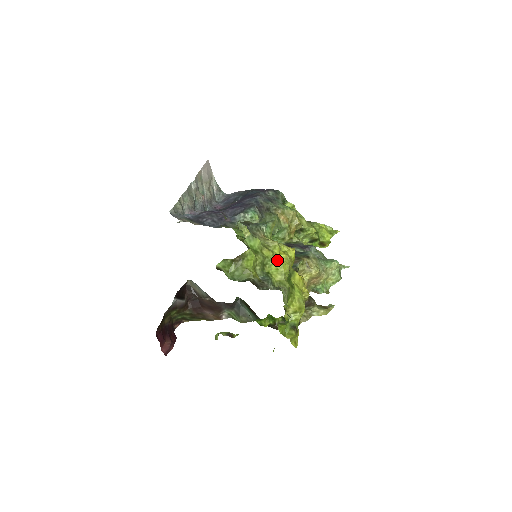
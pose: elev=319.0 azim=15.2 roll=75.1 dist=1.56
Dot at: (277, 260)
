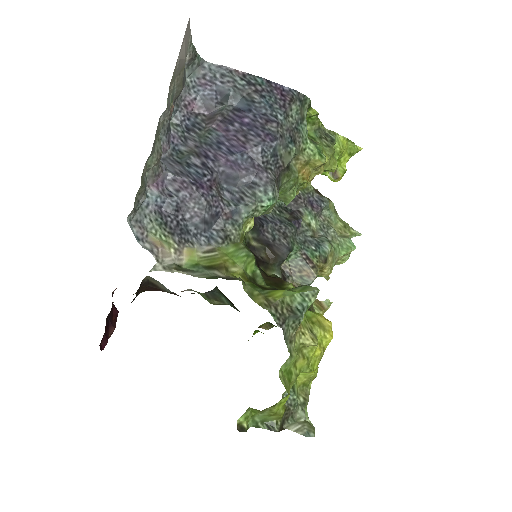
Dot at: (310, 367)
